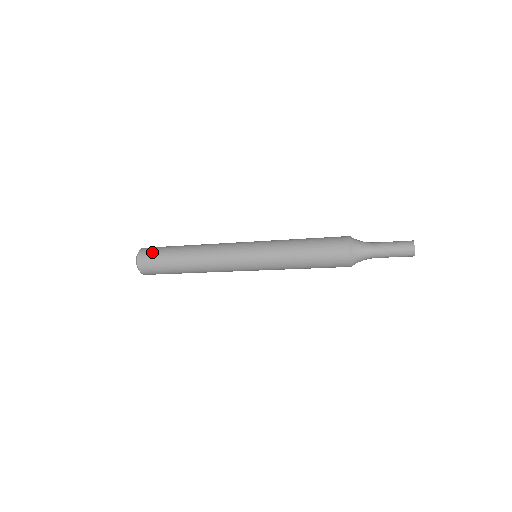
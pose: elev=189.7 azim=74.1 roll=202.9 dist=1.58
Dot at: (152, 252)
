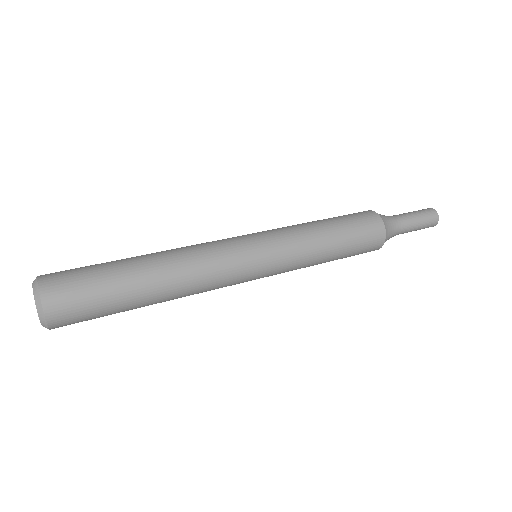
Dot at: (80, 312)
